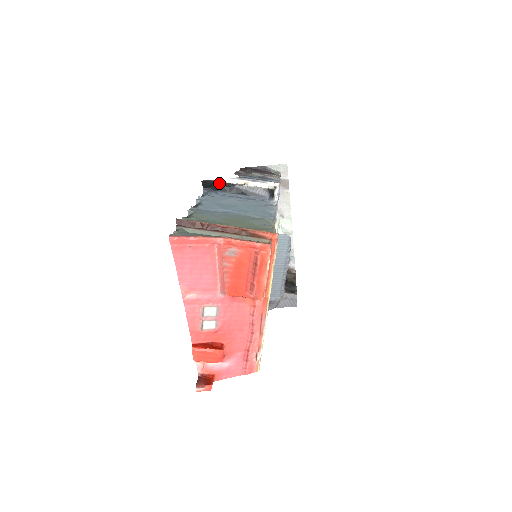
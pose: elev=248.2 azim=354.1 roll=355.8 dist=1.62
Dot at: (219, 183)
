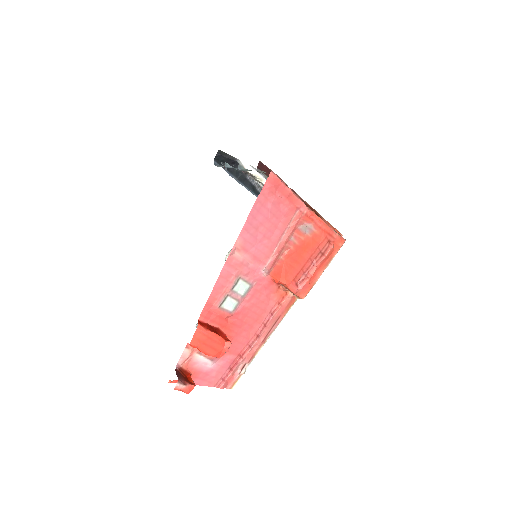
Dot at: (234, 163)
